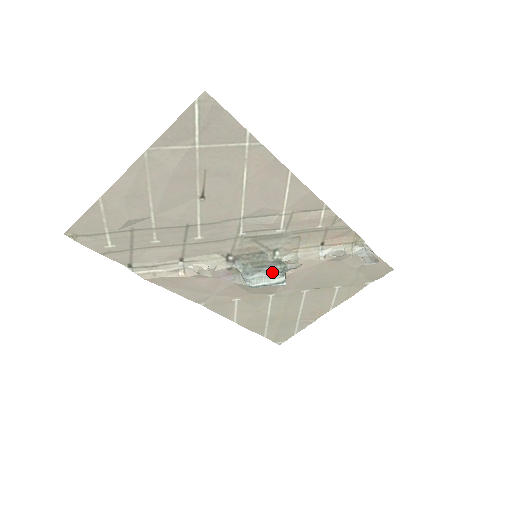
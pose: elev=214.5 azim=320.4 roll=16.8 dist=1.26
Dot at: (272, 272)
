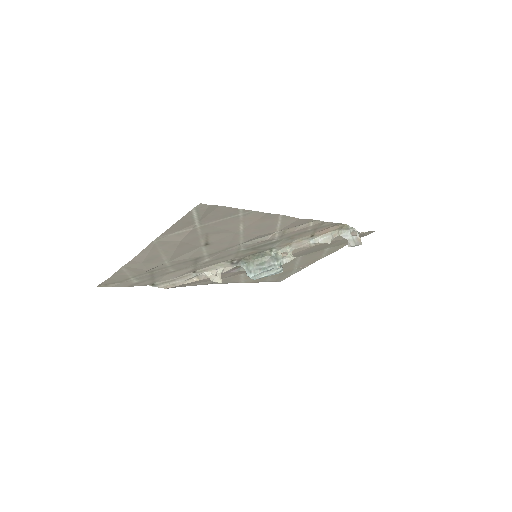
Dot at: (271, 268)
